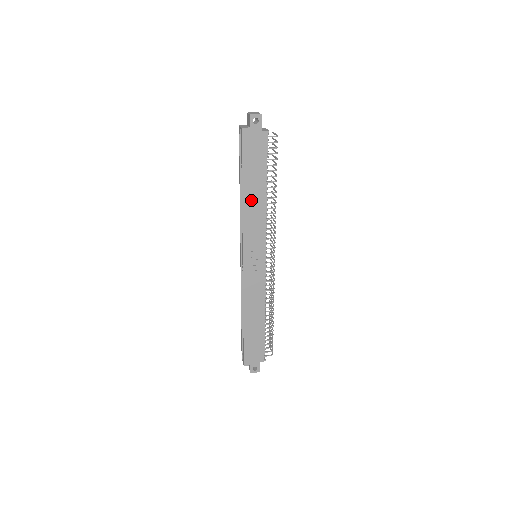
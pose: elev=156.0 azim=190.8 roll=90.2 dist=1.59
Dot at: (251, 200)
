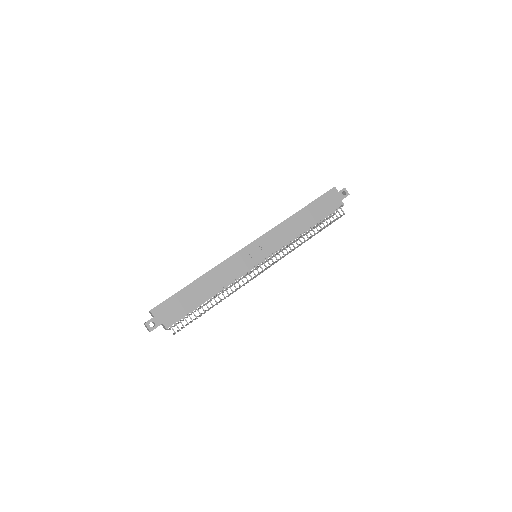
Dot at: (298, 220)
